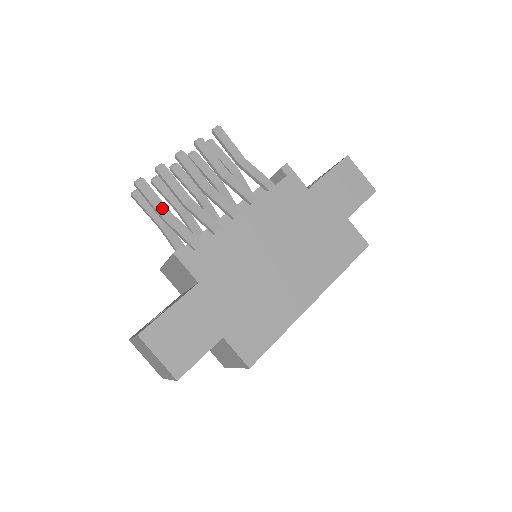
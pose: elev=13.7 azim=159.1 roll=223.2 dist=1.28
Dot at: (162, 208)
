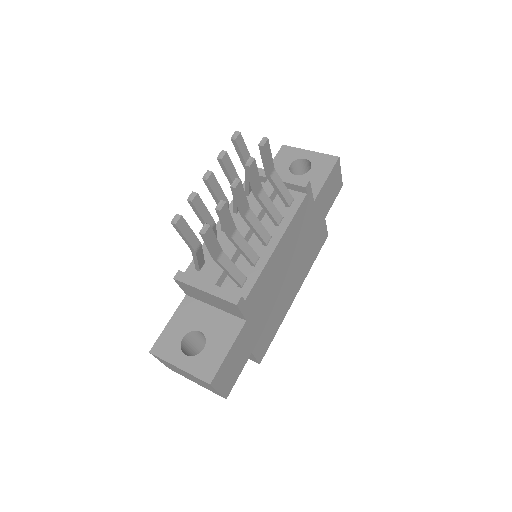
Dot at: (218, 250)
